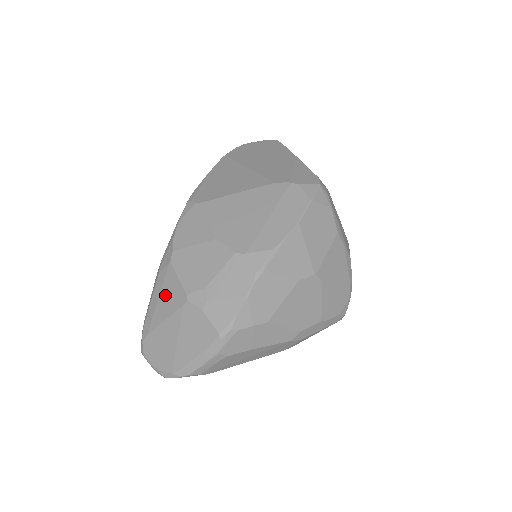
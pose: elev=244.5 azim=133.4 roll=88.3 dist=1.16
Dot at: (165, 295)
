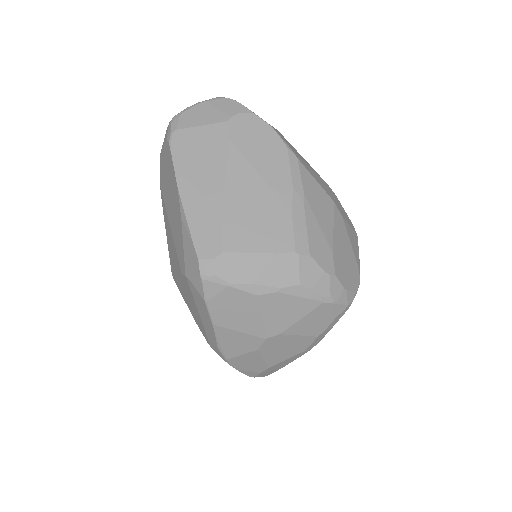
Dot at: occluded
